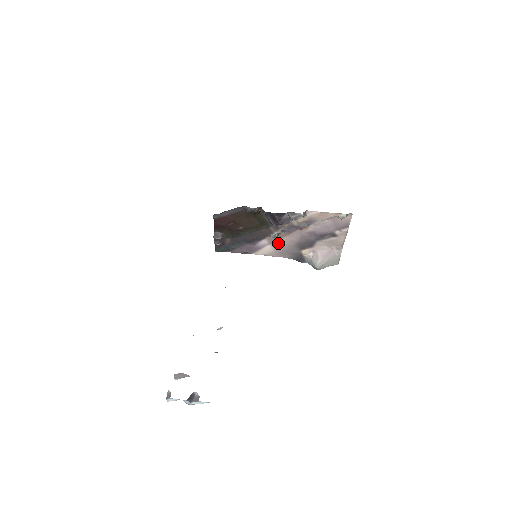
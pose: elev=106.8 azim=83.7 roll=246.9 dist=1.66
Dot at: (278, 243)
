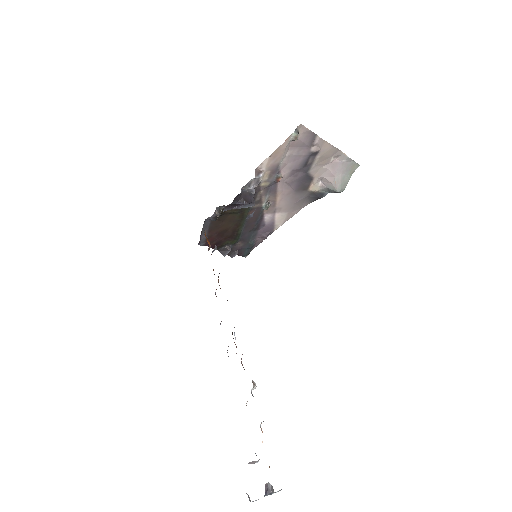
Dot at: (280, 206)
